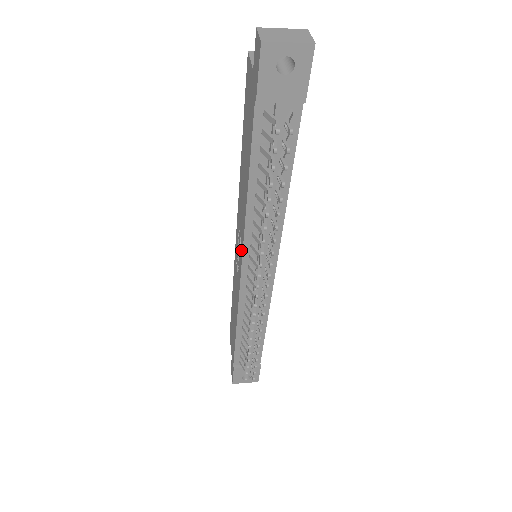
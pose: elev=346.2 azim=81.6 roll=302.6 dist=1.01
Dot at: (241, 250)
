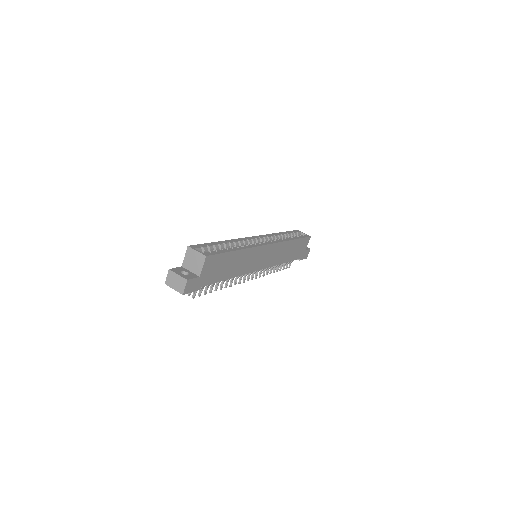
Dot at: occluded
